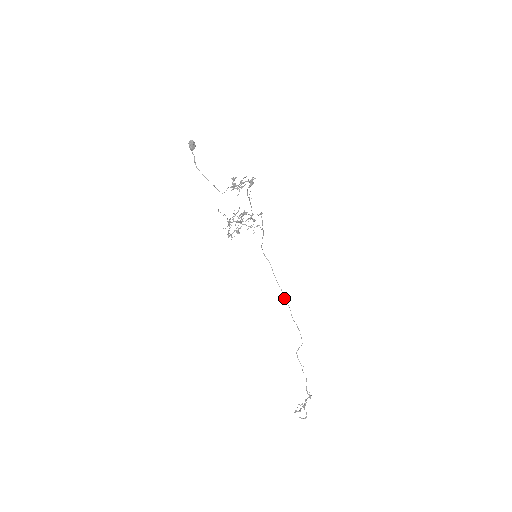
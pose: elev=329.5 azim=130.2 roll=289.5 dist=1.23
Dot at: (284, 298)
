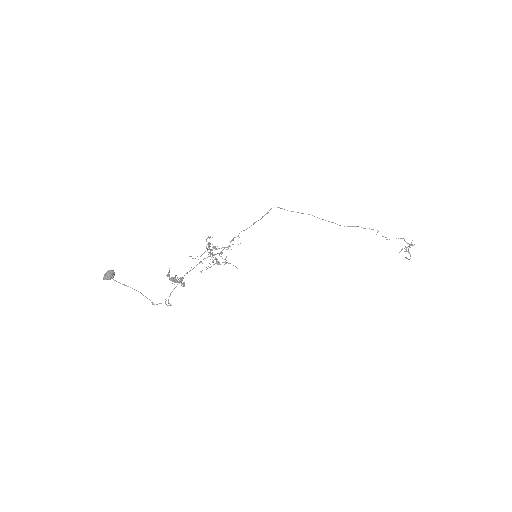
Dot at: (331, 222)
